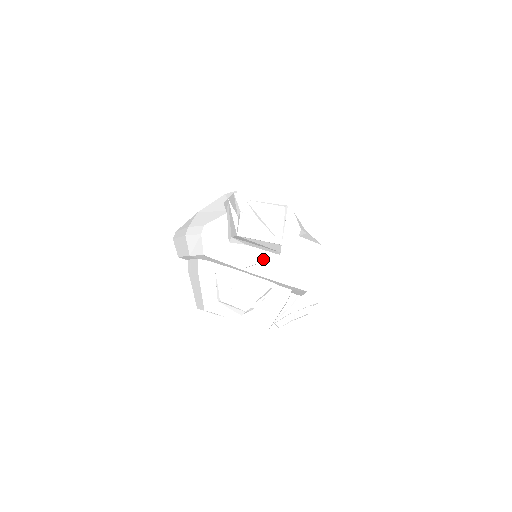
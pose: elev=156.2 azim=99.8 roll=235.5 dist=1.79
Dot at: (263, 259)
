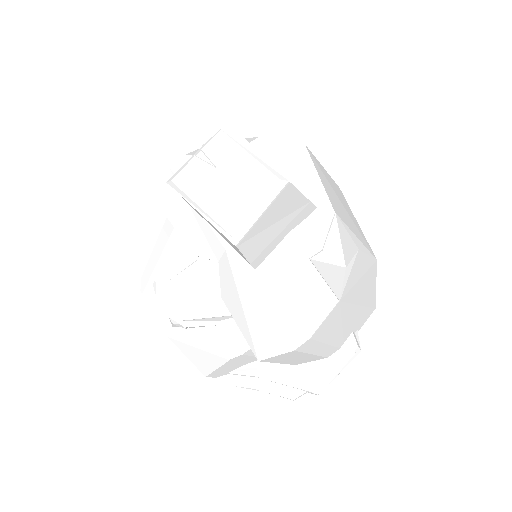
Dot at: (226, 259)
